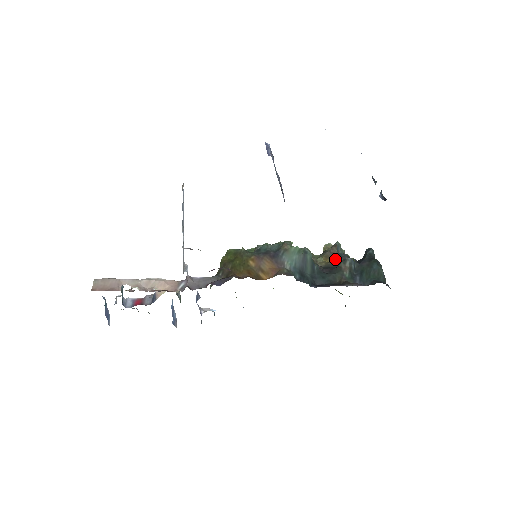
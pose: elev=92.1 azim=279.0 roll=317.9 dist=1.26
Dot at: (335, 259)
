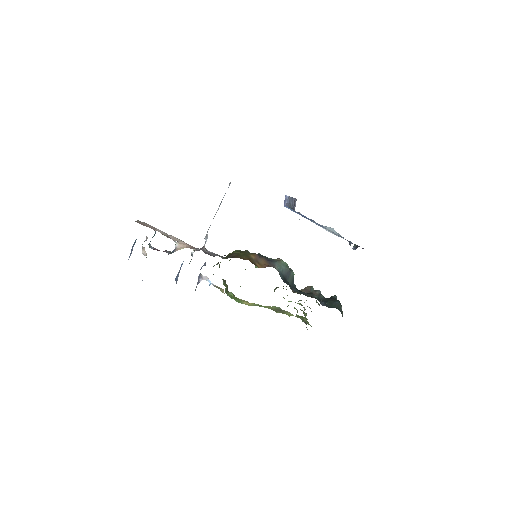
Dot at: occluded
